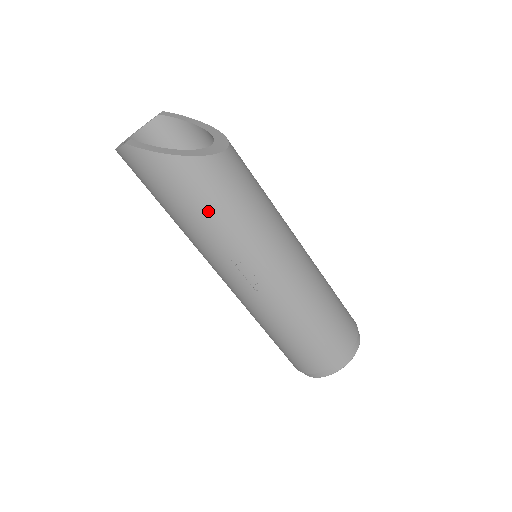
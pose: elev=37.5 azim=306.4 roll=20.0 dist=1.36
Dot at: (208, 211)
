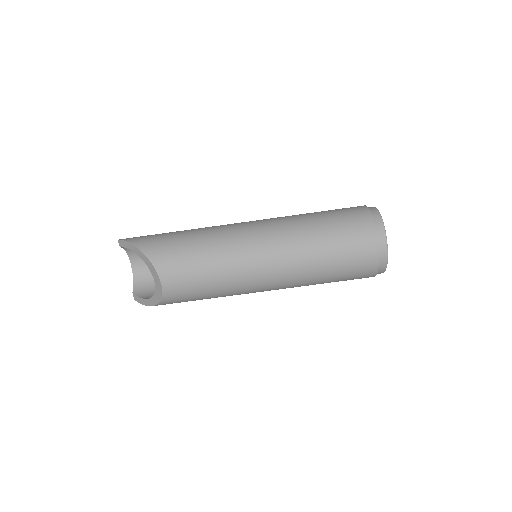
Dot at: occluded
